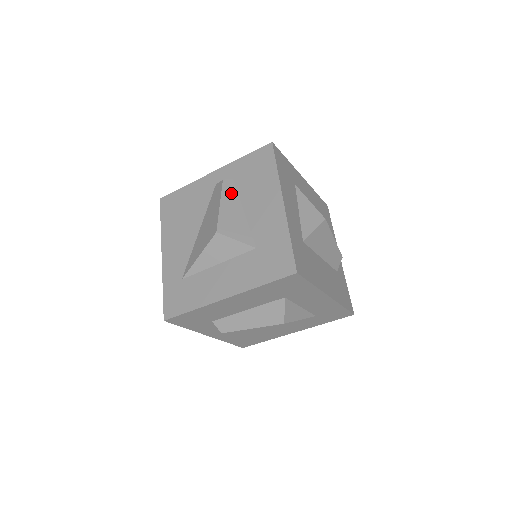
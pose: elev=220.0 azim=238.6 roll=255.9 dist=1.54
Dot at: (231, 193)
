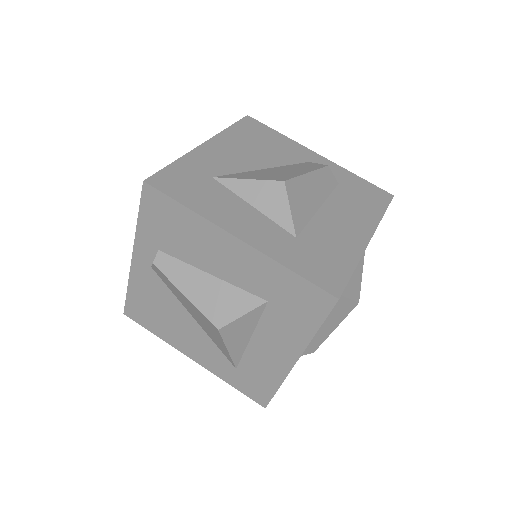
Dot at: (177, 269)
